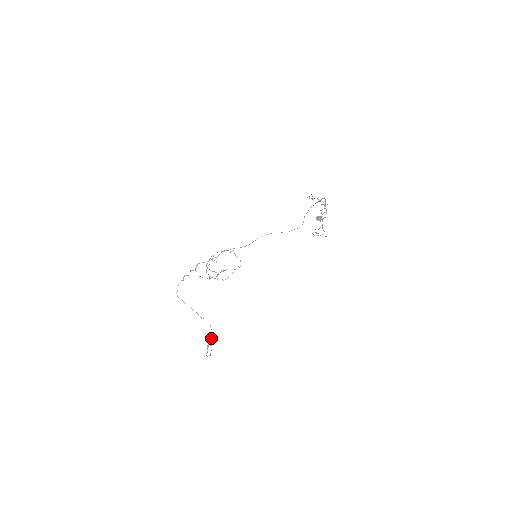
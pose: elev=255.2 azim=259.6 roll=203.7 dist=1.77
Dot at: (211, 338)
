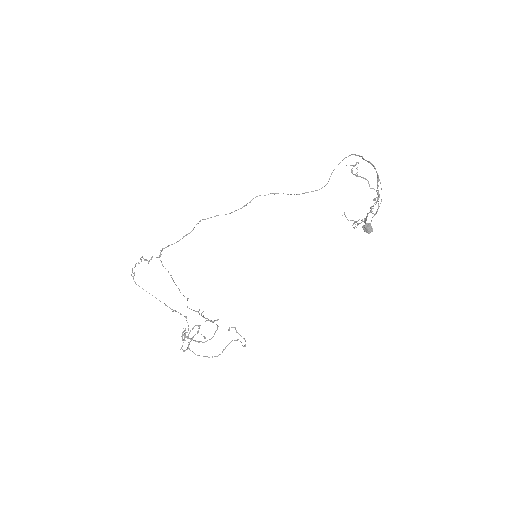
Dot at: (187, 332)
